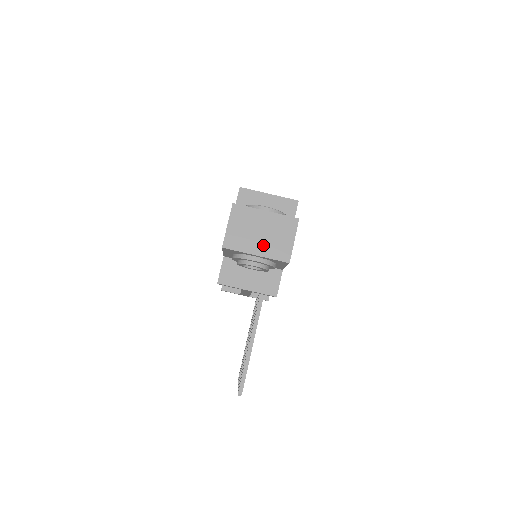
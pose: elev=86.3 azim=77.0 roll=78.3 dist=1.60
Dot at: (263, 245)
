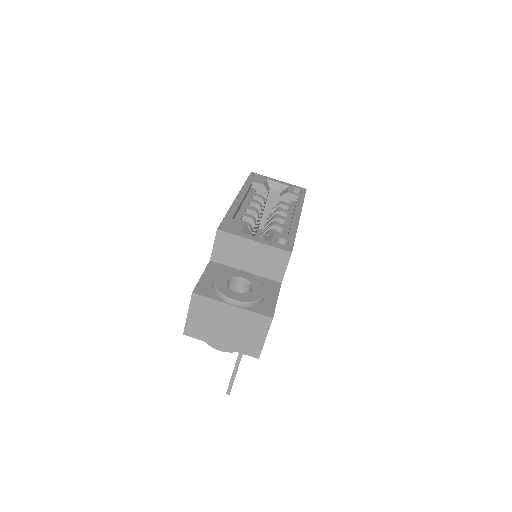
Dot at: (229, 338)
